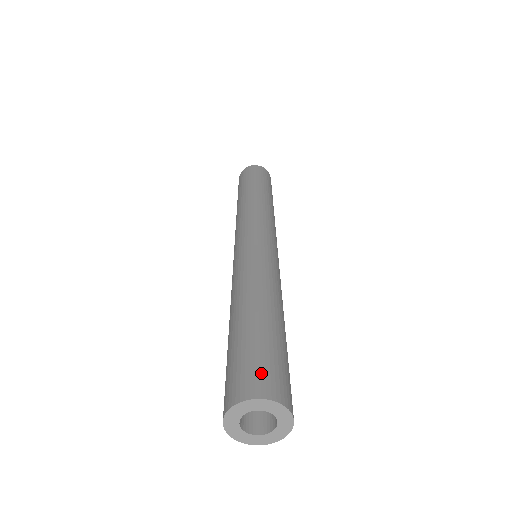
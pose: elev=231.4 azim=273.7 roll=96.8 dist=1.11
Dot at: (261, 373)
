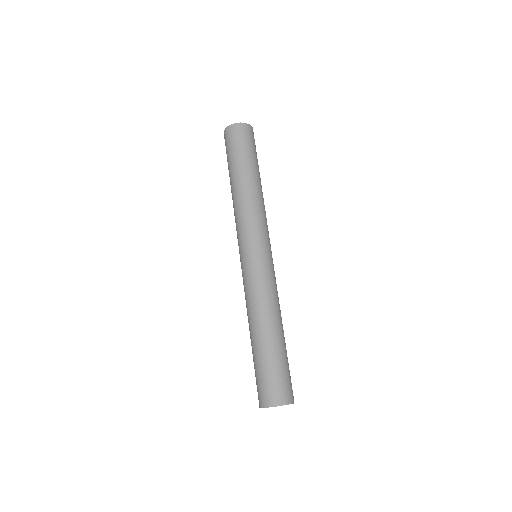
Dot at: (284, 388)
